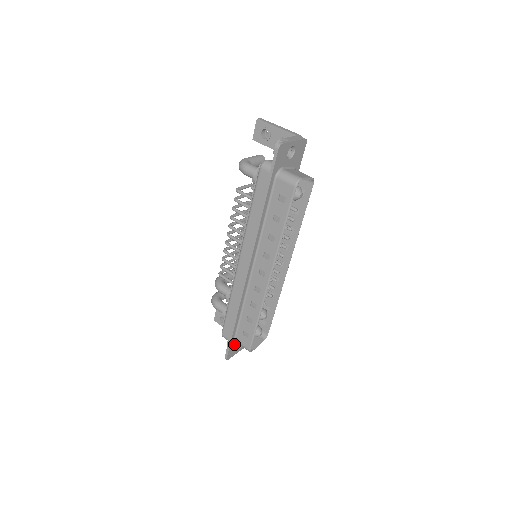
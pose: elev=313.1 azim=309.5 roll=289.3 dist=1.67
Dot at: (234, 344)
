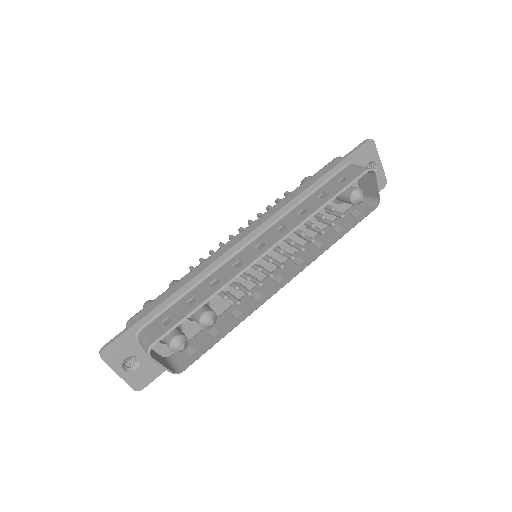
Dot at: (132, 341)
